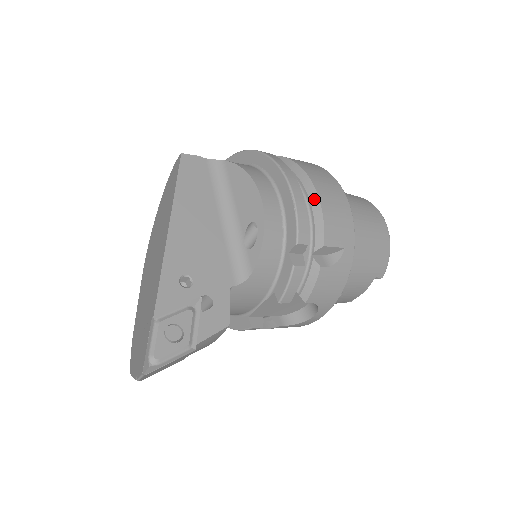
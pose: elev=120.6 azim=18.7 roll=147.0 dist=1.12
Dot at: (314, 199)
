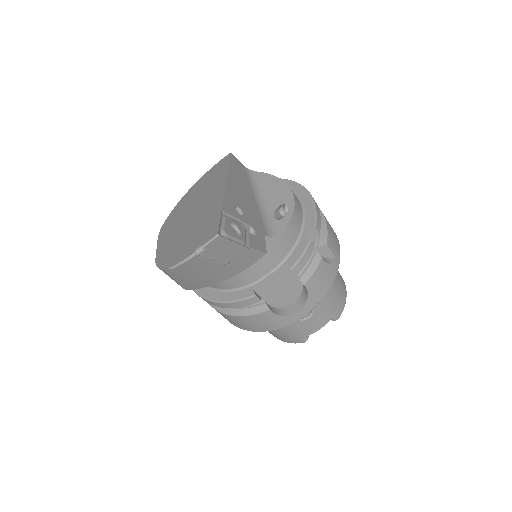
Dot at: (320, 215)
